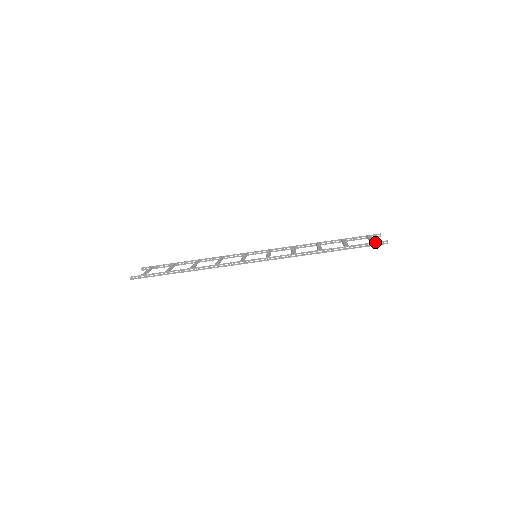
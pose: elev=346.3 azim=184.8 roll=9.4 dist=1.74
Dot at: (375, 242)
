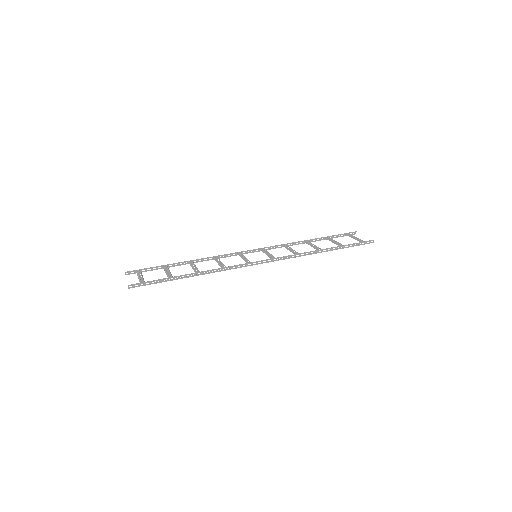
Dot at: (364, 241)
